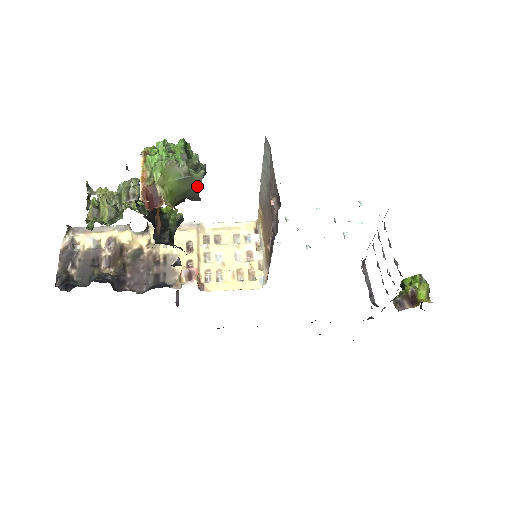
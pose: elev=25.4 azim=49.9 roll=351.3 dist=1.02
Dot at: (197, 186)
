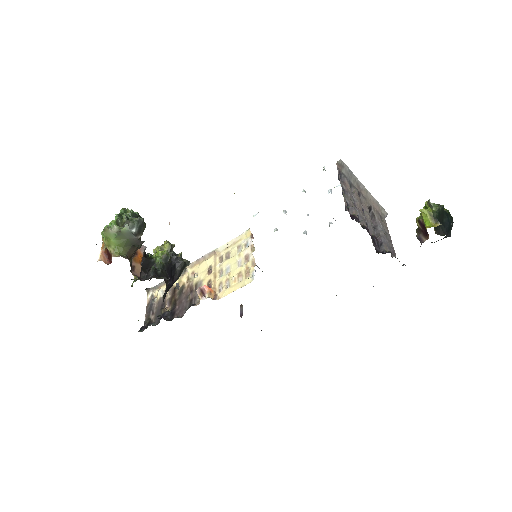
Dot at: (131, 235)
